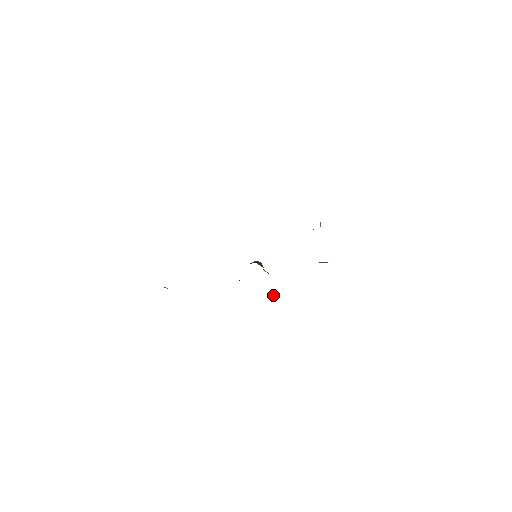
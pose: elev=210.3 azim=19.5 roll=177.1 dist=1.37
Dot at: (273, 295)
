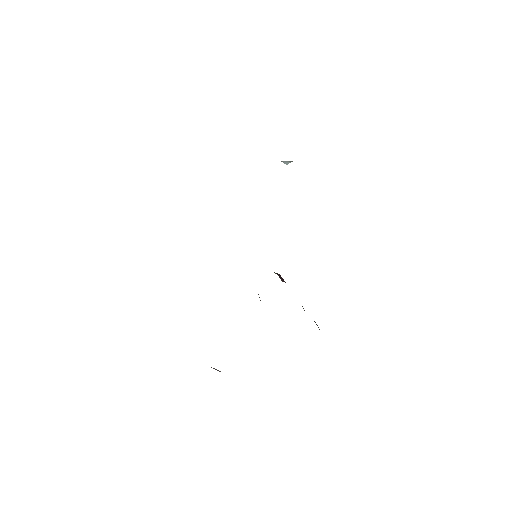
Dot at: occluded
